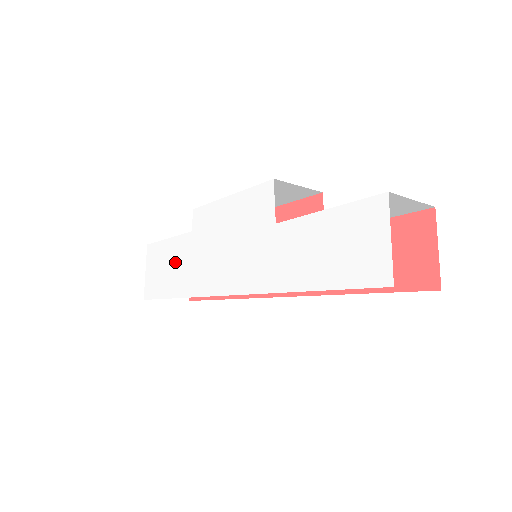
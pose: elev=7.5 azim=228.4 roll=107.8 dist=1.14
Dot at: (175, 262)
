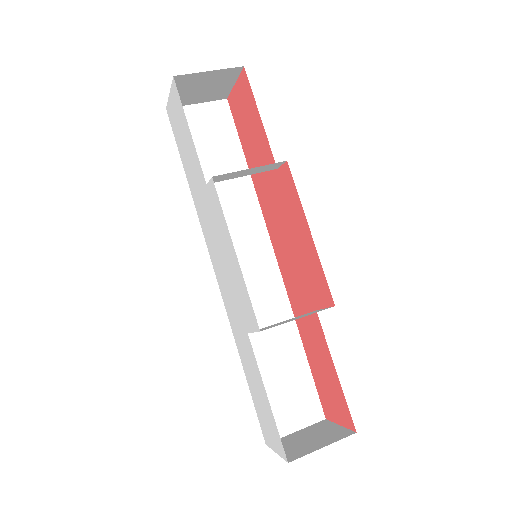
Dot at: (191, 161)
